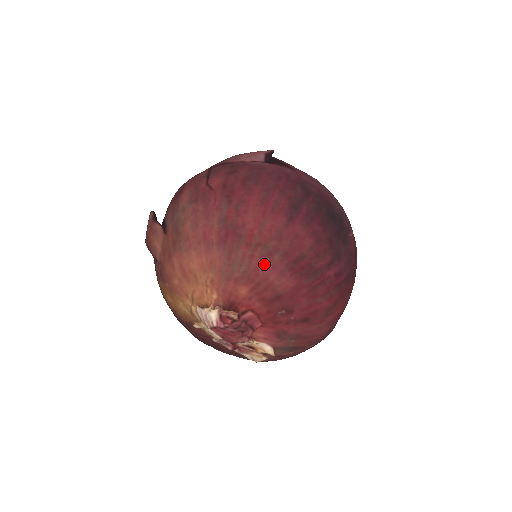
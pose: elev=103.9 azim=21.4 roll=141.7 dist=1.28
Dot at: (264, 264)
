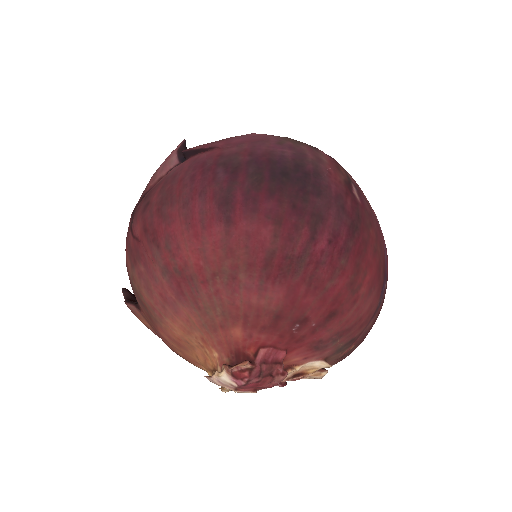
Dot at: (235, 292)
